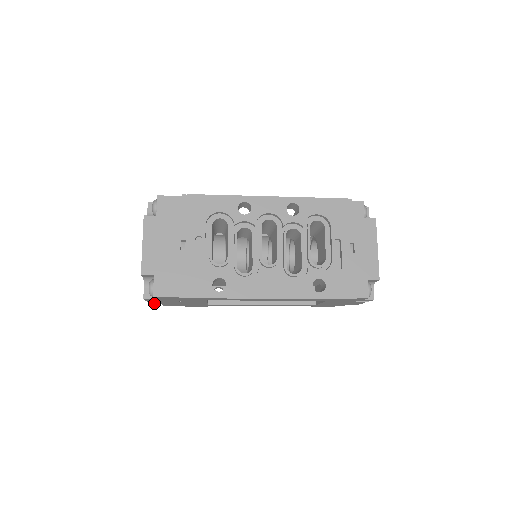
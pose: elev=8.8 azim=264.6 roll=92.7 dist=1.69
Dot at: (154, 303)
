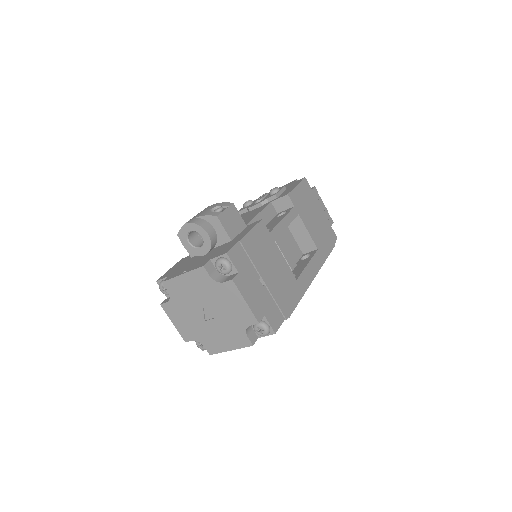
Dot at: occluded
